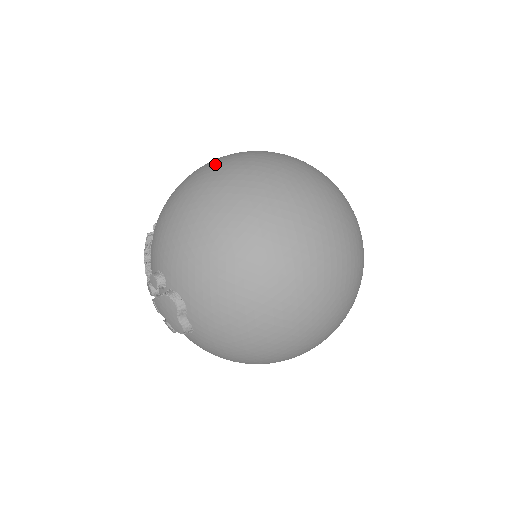
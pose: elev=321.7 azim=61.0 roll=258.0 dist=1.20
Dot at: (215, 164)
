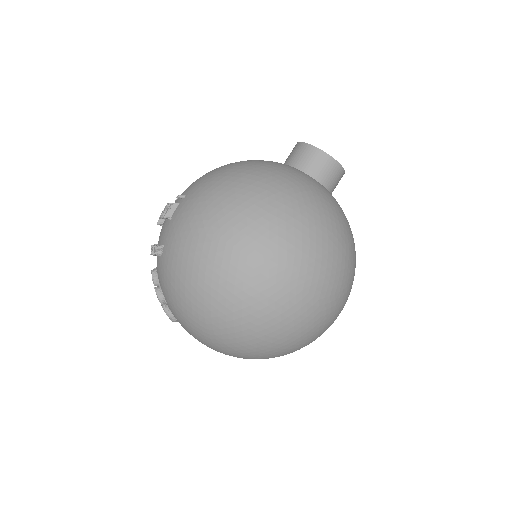
Dot at: (235, 267)
